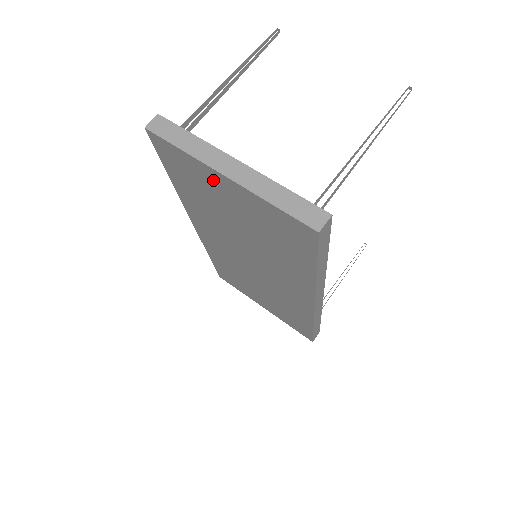
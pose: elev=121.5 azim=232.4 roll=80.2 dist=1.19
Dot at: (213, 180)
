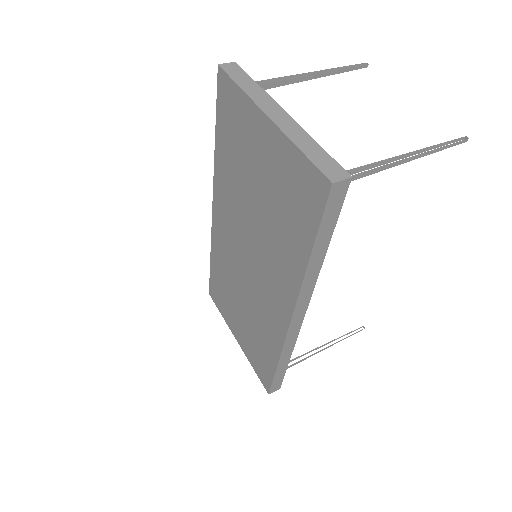
Dot at: (255, 126)
